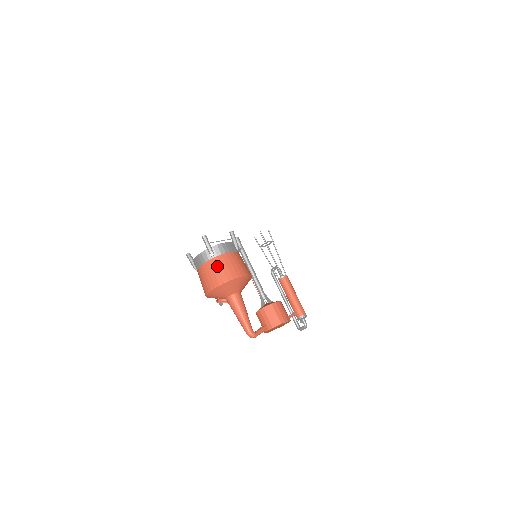
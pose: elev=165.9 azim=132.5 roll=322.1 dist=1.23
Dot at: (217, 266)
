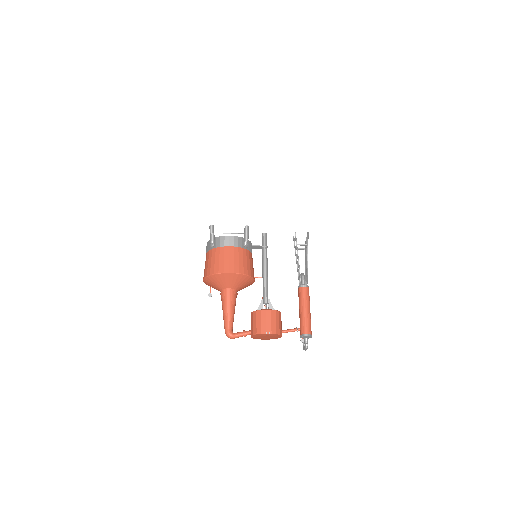
Dot at: (212, 257)
